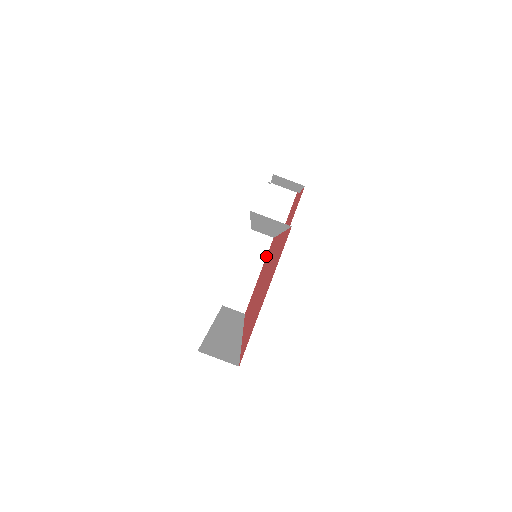
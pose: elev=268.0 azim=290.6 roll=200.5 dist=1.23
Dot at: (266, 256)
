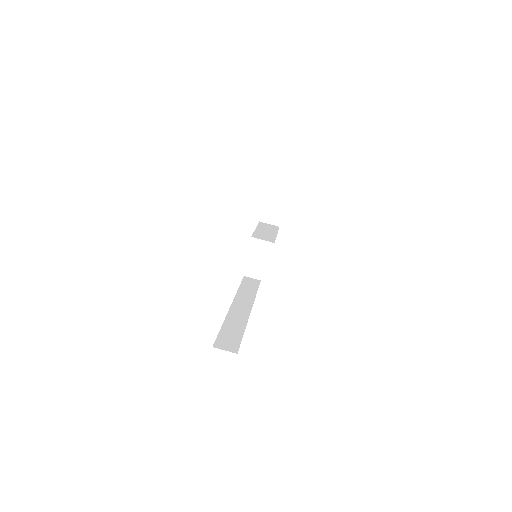
Dot at: occluded
